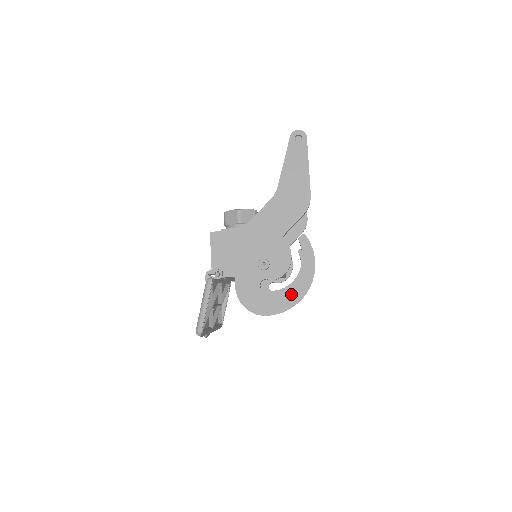
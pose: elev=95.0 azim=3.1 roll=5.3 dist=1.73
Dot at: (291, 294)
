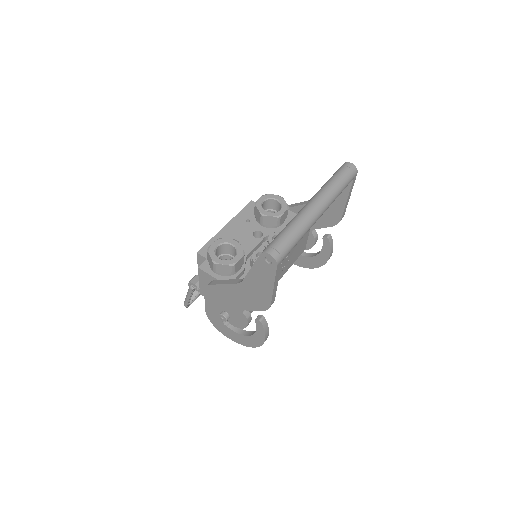
Dot at: (244, 340)
